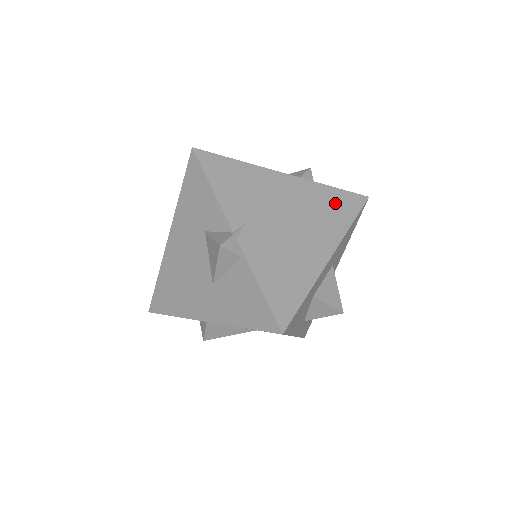
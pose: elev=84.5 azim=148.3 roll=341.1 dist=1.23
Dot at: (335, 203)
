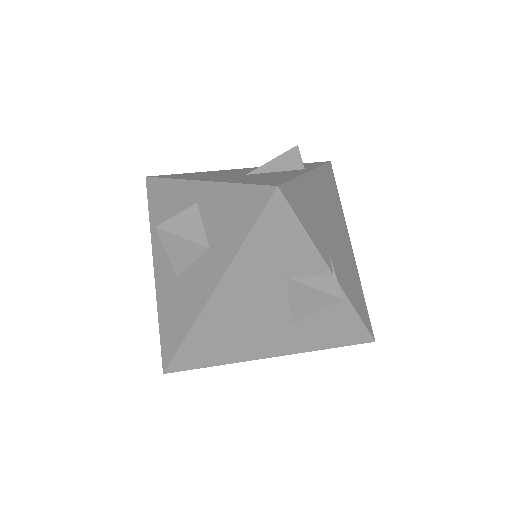
Dot at: (330, 184)
